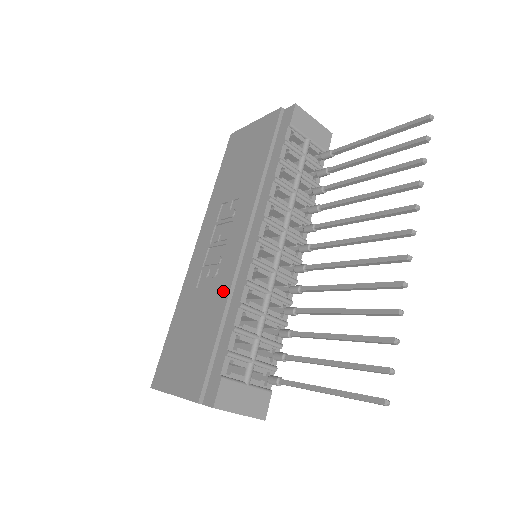
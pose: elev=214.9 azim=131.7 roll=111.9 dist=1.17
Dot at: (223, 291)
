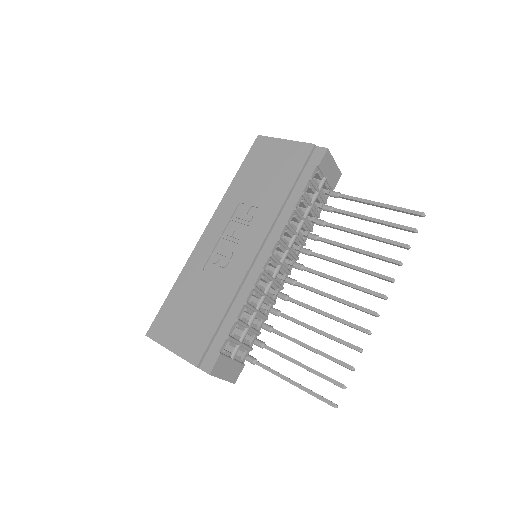
Dot at: (232, 285)
